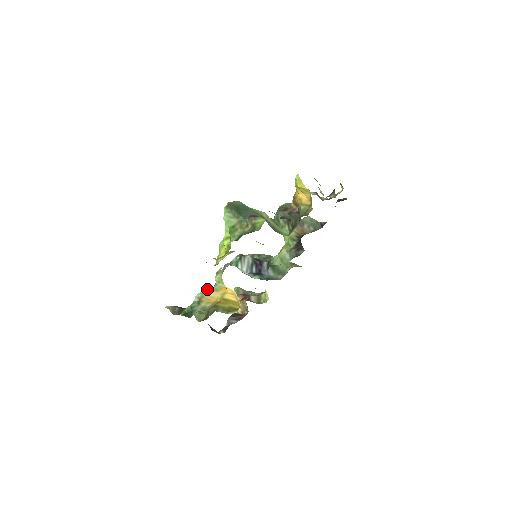
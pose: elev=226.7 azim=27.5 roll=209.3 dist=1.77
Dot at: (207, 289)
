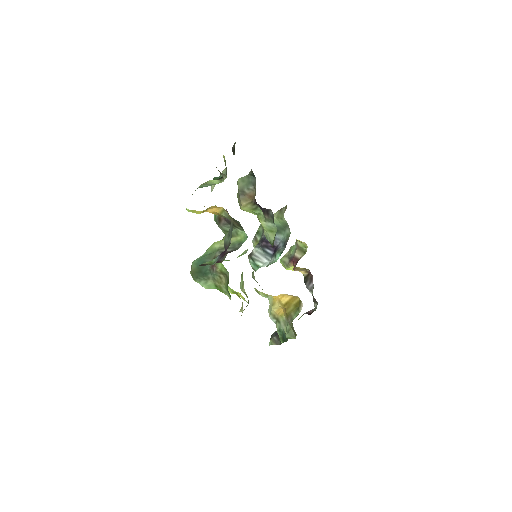
Dot at: occluded
